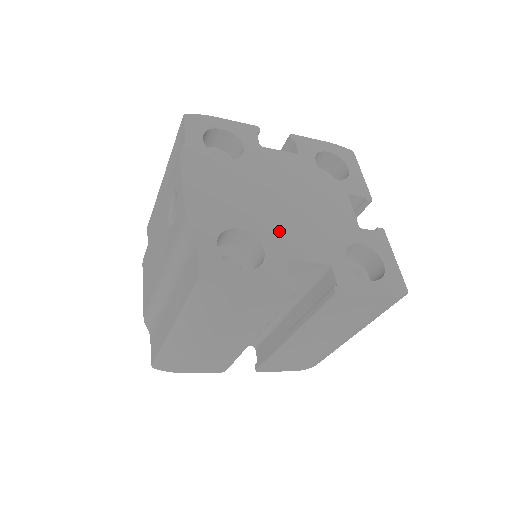
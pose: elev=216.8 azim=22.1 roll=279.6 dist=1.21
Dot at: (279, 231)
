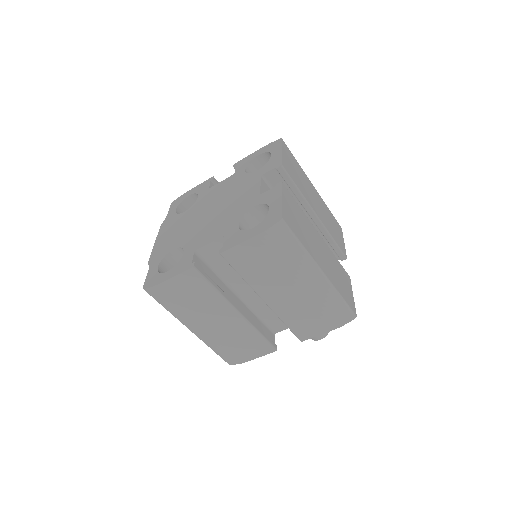
Dot at: (198, 235)
